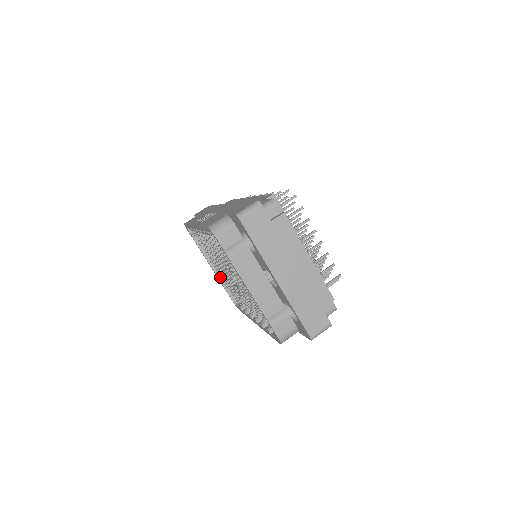
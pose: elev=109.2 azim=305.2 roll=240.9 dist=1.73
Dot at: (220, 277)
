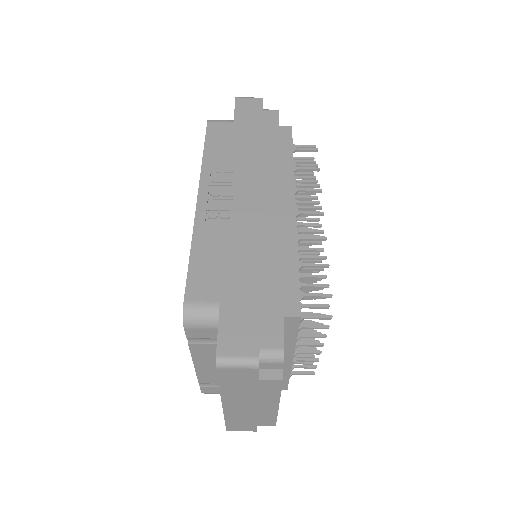
Dot at: occluded
